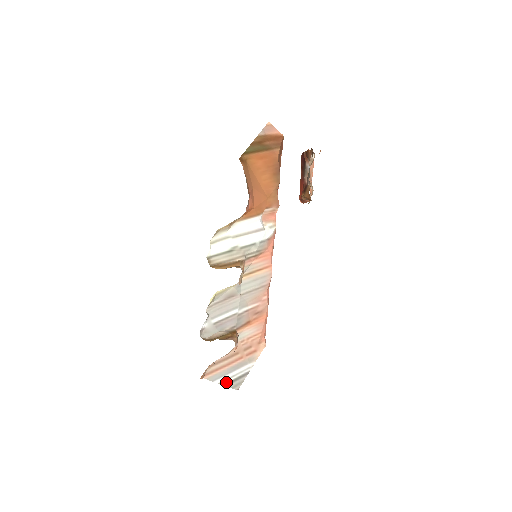
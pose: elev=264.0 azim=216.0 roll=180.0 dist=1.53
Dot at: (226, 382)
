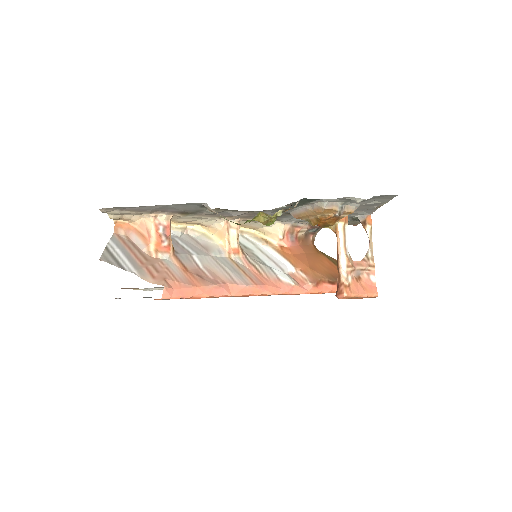
Dot at: (110, 249)
